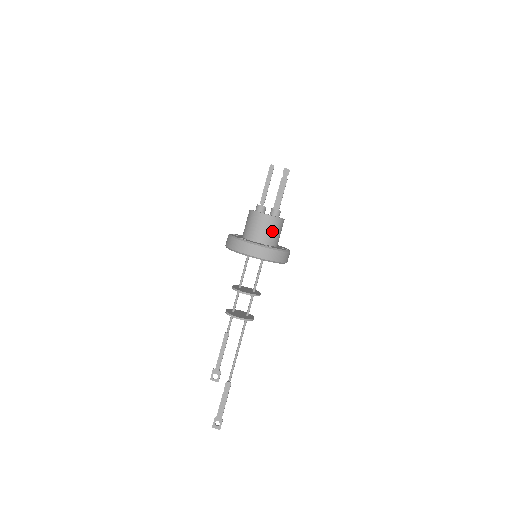
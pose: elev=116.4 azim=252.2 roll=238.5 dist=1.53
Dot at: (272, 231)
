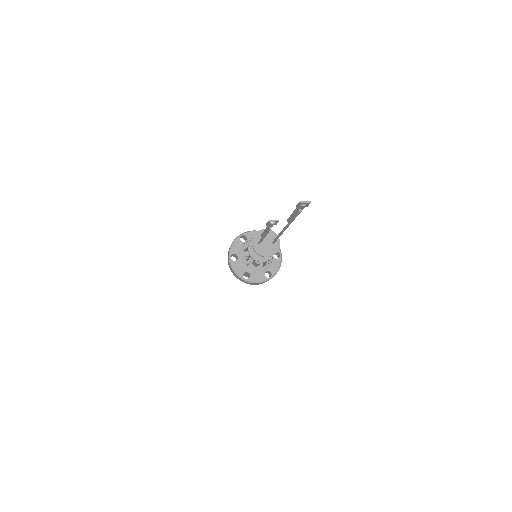
Dot at: occluded
